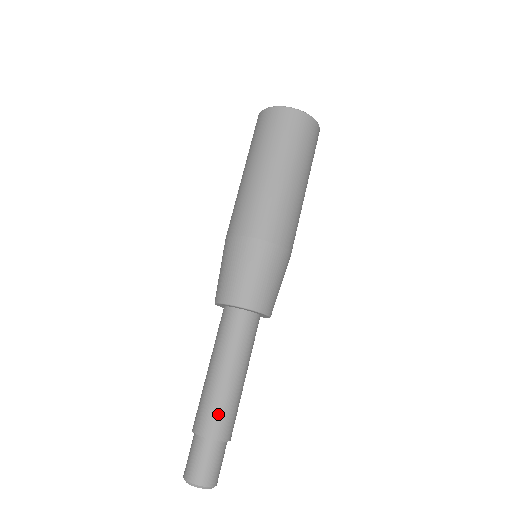
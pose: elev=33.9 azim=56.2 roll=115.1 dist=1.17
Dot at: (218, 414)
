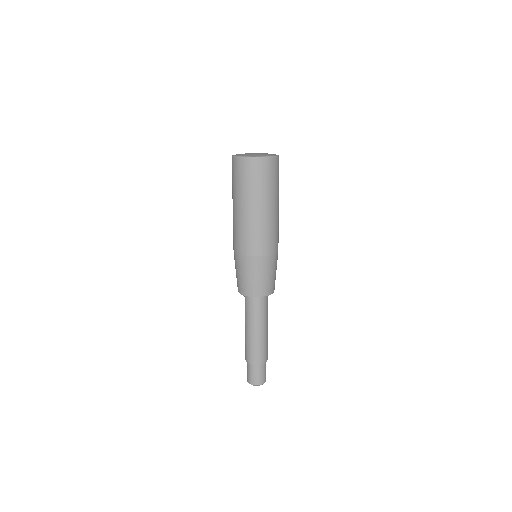
Dot at: (252, 352)
